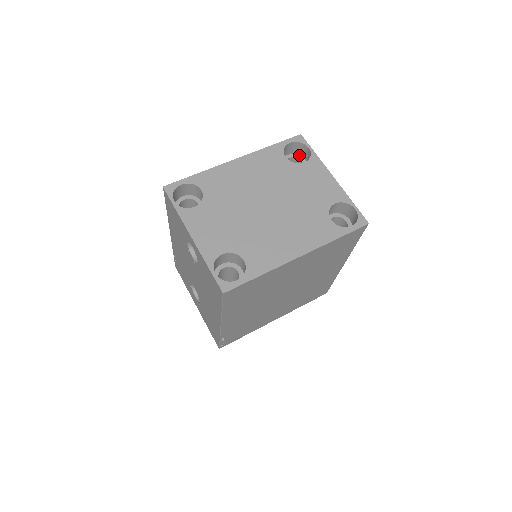
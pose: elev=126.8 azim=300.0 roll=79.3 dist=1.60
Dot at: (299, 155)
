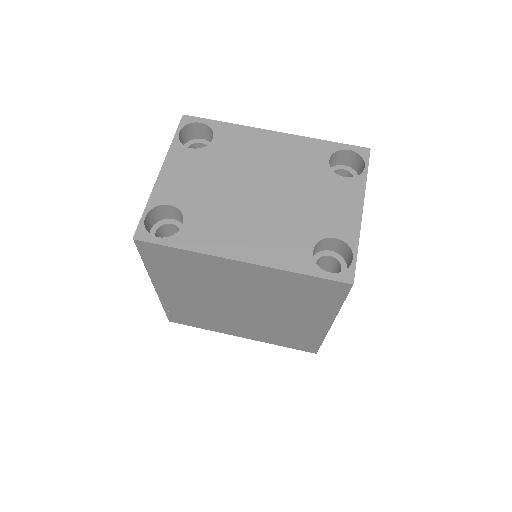
Dot at: (357, 173)
